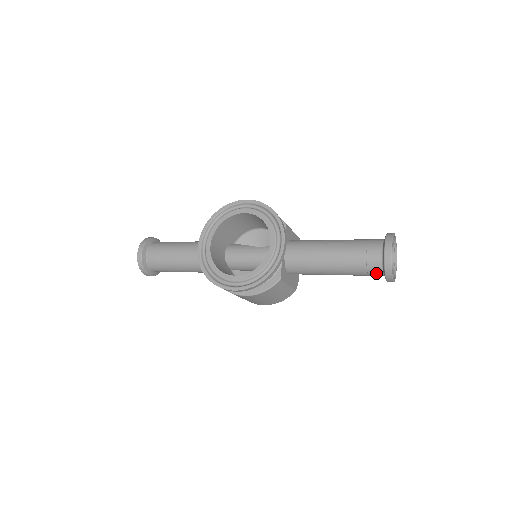
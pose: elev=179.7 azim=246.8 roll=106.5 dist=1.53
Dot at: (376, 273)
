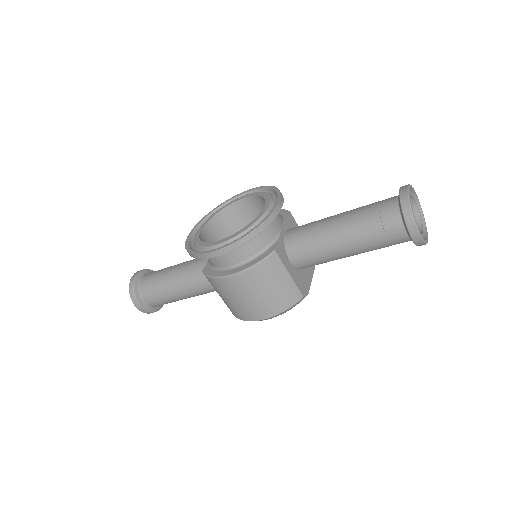
Dot at: (395, 227)
